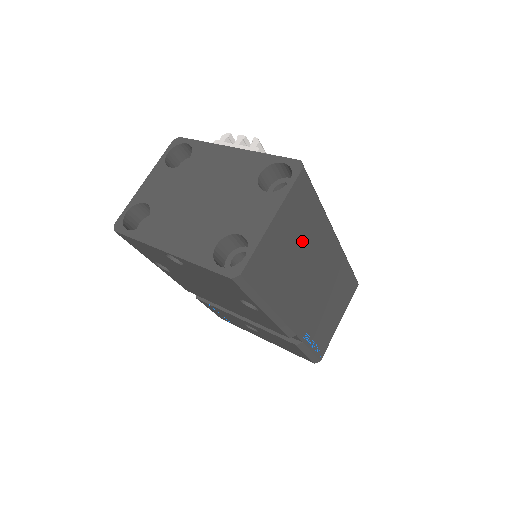
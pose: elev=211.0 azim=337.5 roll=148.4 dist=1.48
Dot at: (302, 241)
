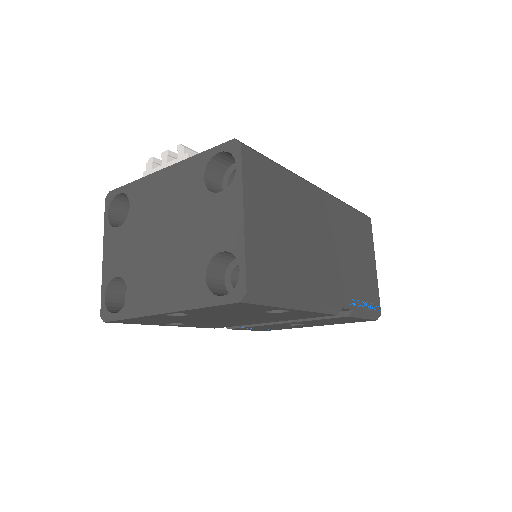
Dot at: (288, 216)
